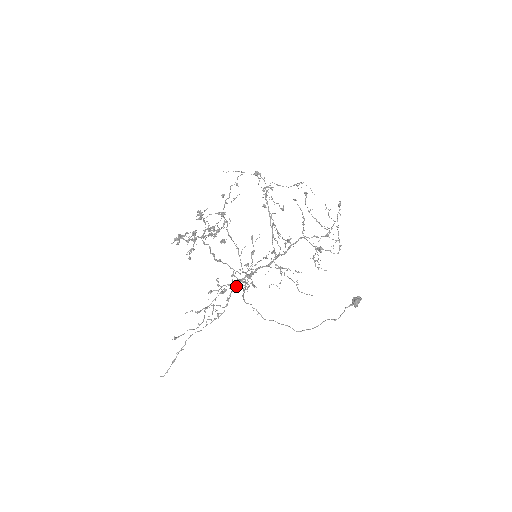
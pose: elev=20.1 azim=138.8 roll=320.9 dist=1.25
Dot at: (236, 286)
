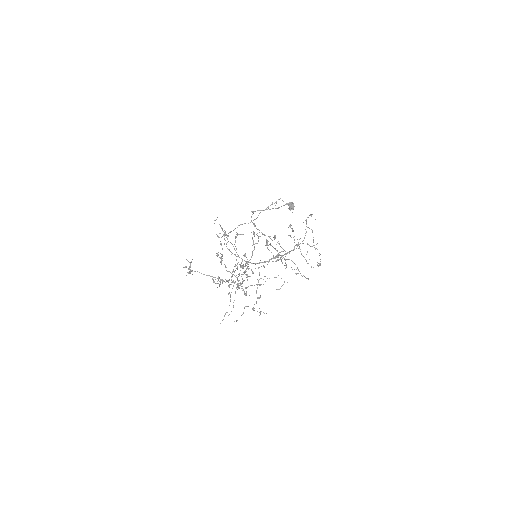
Dot at: occluded
